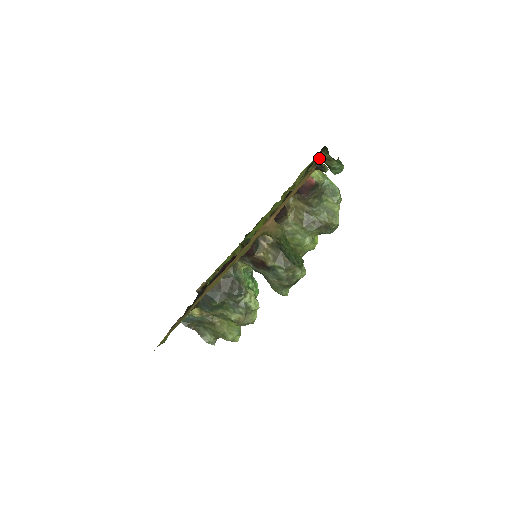
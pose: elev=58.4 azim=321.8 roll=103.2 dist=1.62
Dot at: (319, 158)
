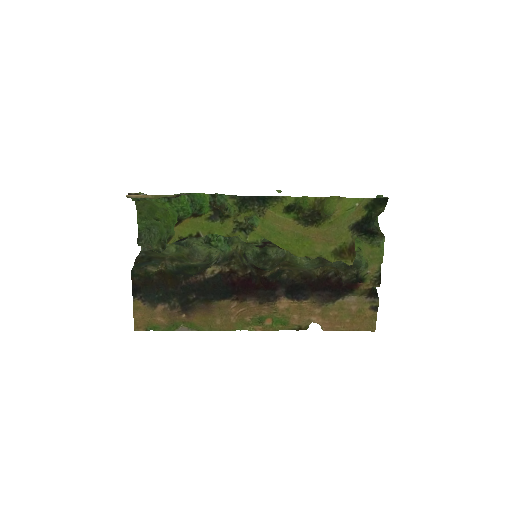
Dot at: (380, 268)
